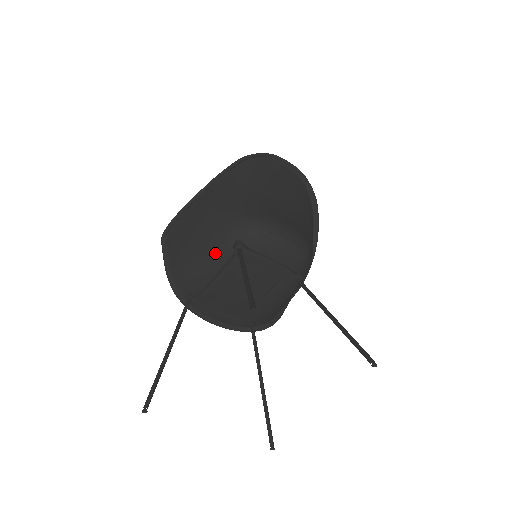
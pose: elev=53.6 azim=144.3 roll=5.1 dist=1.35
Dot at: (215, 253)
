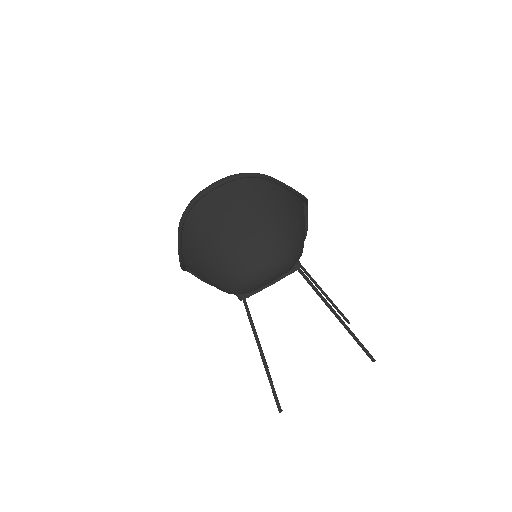
Dot at: occluded
